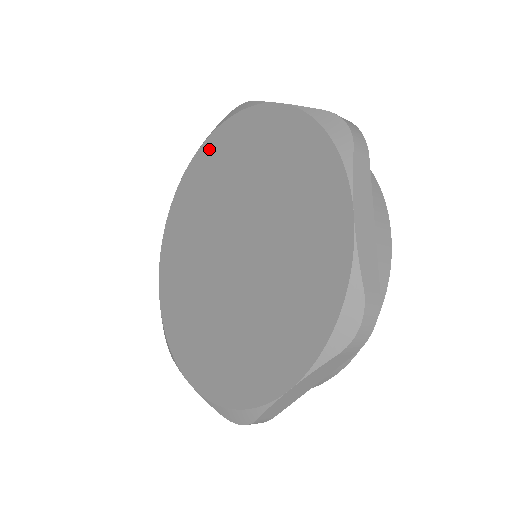
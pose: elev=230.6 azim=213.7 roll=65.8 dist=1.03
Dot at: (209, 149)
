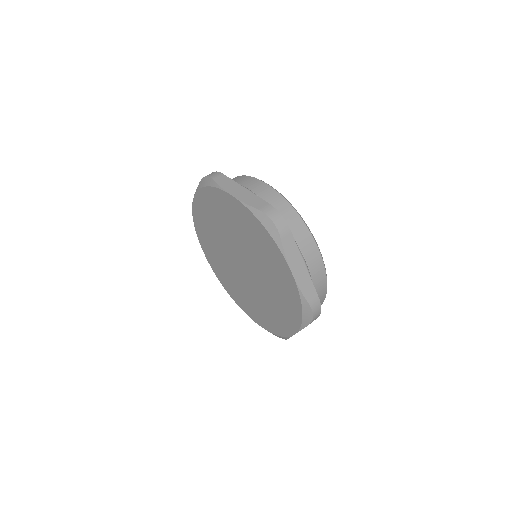
Dot at: (204, 247)
